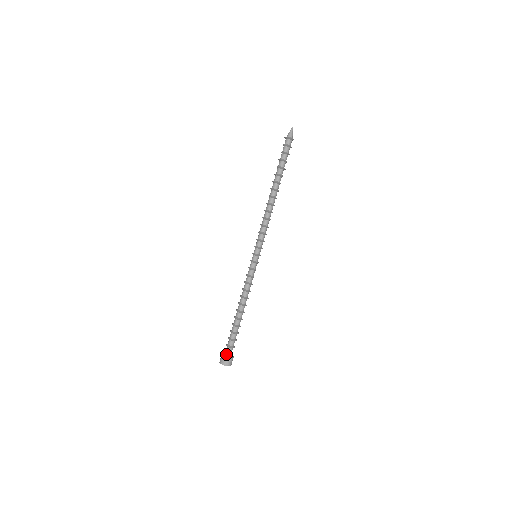
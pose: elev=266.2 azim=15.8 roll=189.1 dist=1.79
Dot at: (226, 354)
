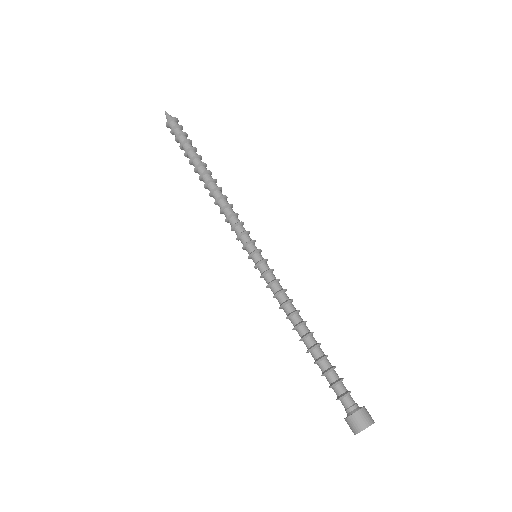
Dot at: (357, 407)
